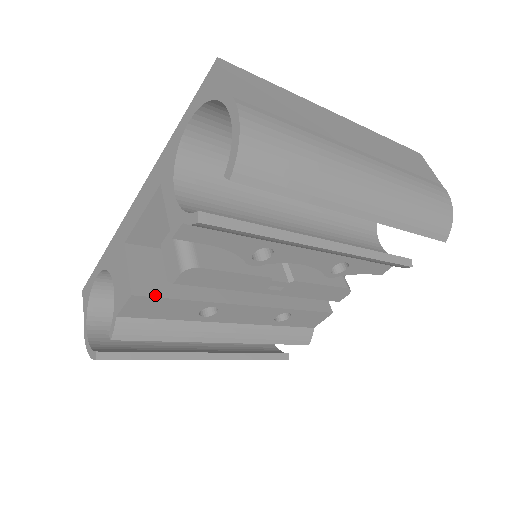
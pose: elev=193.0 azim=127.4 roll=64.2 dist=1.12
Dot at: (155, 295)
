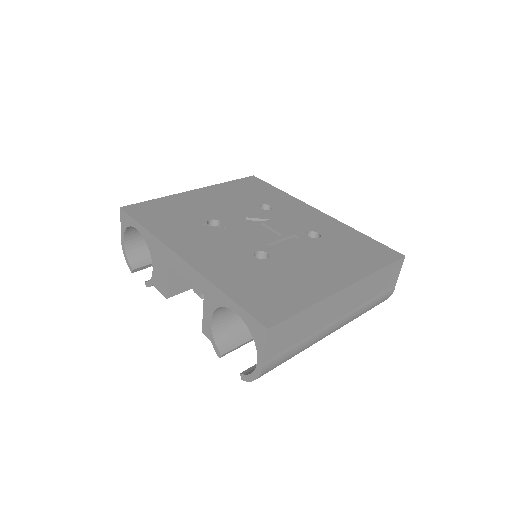
Dot at: (181, 292)
